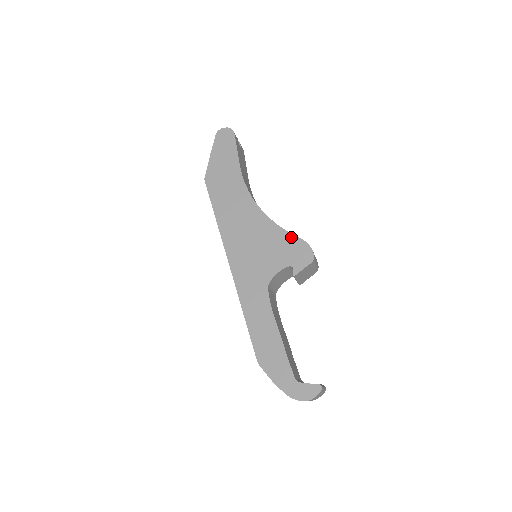
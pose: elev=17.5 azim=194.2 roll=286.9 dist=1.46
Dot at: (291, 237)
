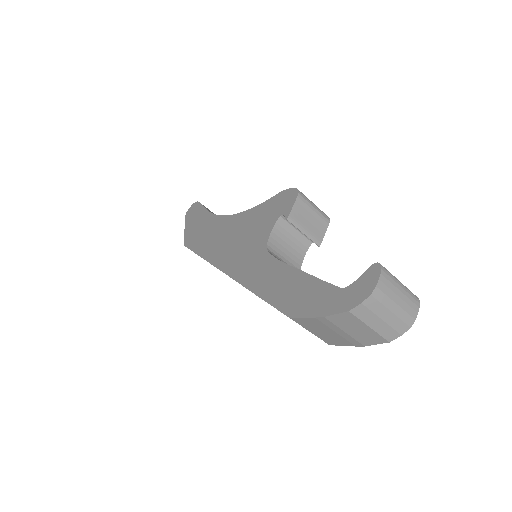
Dot at: (270, 201)
